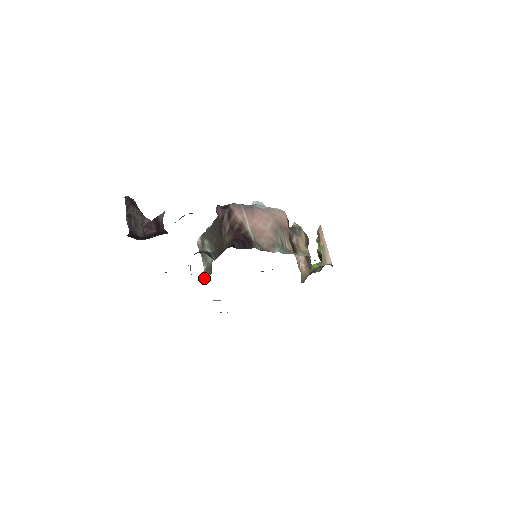
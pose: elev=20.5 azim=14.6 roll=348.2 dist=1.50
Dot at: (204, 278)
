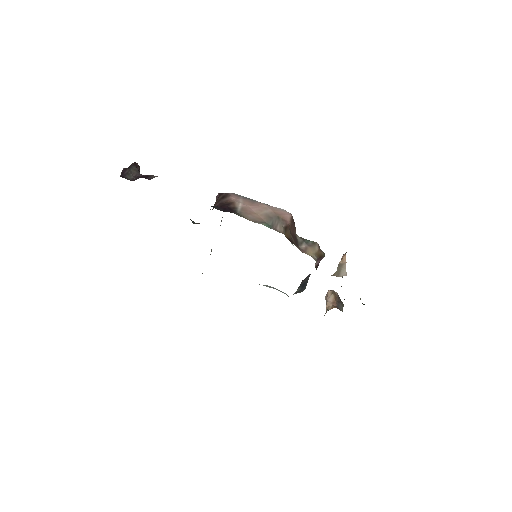
Dot at: occluded
